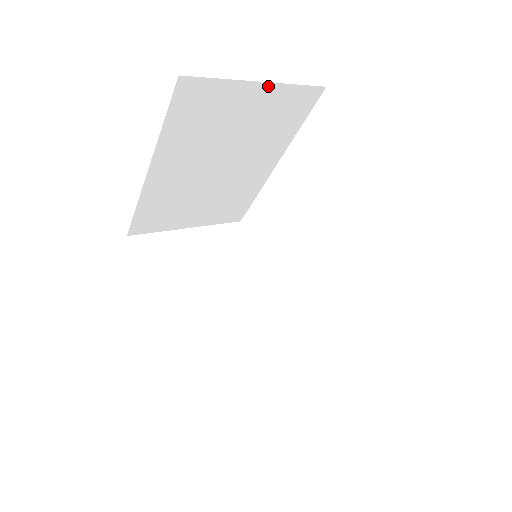
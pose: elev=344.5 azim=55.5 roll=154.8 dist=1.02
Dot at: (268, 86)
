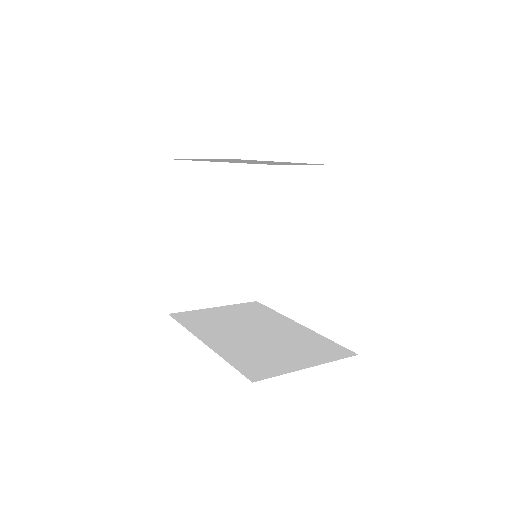
Dot at: (226, 165)
